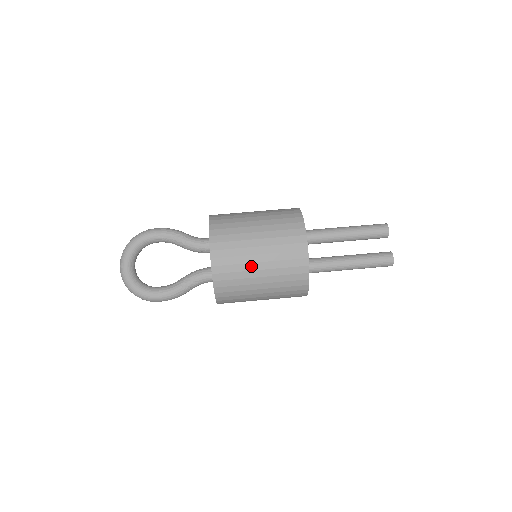
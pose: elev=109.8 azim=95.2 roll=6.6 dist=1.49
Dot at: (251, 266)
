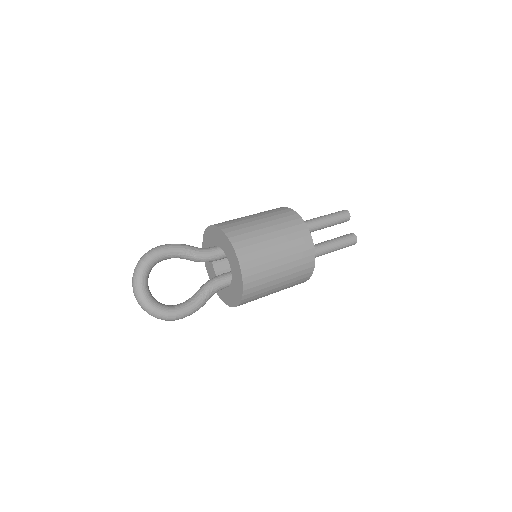
Dot at: (274, 271)
